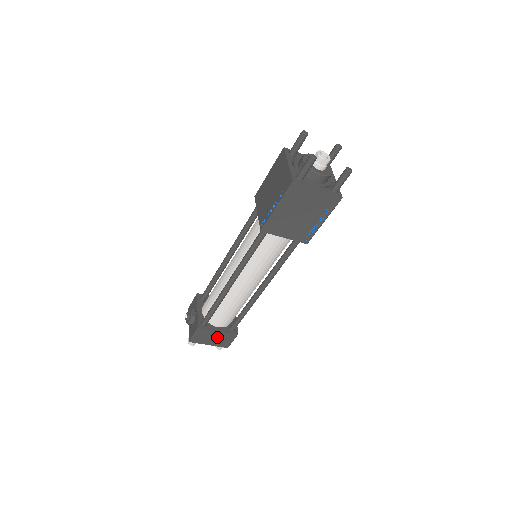
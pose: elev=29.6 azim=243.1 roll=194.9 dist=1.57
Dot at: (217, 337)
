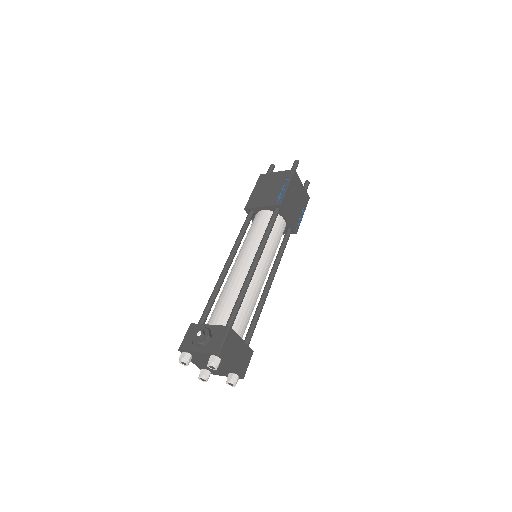
Dot at: (239, 352)
